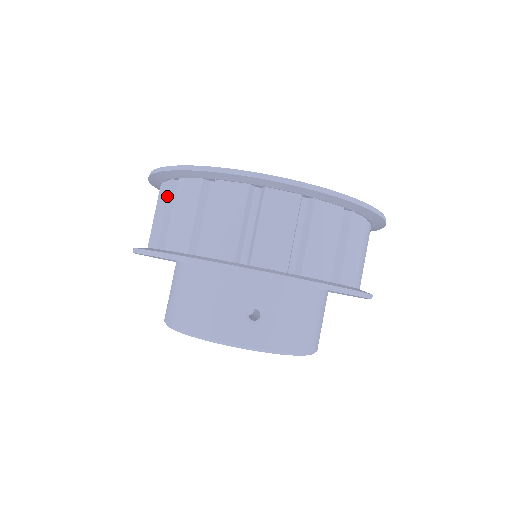
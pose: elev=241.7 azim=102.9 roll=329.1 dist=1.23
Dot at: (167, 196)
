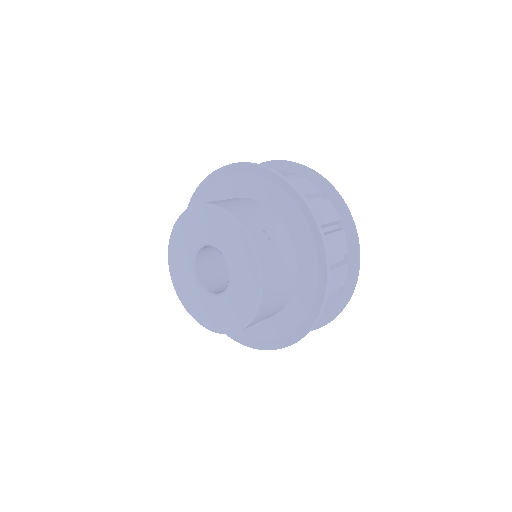
Dot at: occluded
